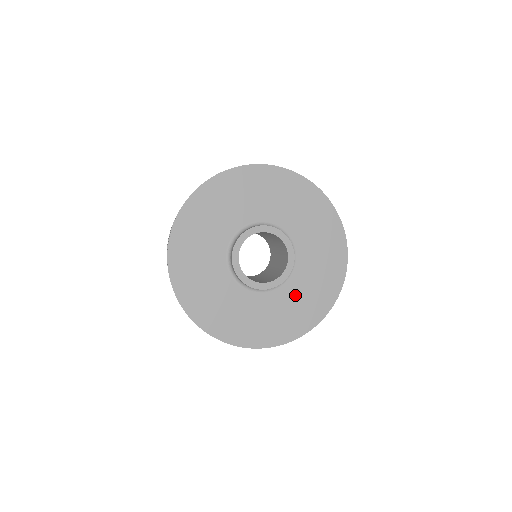
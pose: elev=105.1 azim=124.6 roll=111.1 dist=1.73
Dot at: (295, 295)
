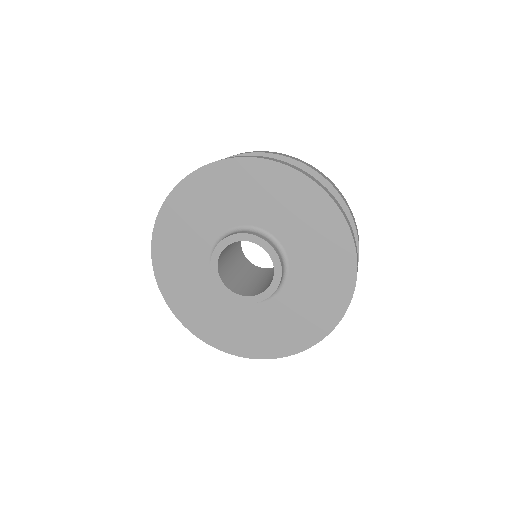
Dot at: (250, 320)
